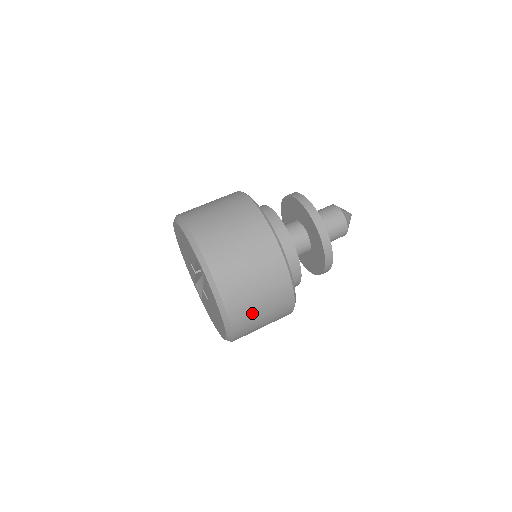
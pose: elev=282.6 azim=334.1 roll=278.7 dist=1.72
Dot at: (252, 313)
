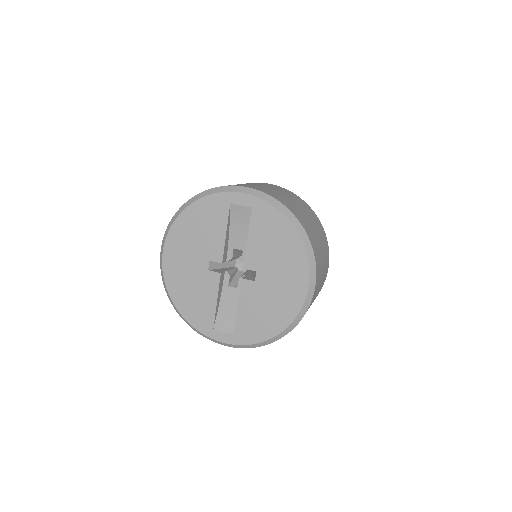
Dot at: (313, 232)
